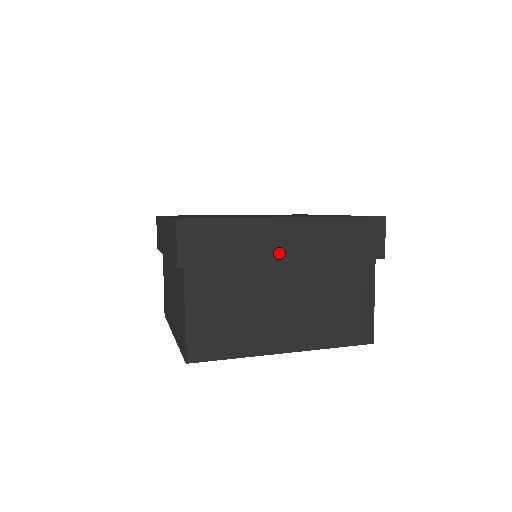
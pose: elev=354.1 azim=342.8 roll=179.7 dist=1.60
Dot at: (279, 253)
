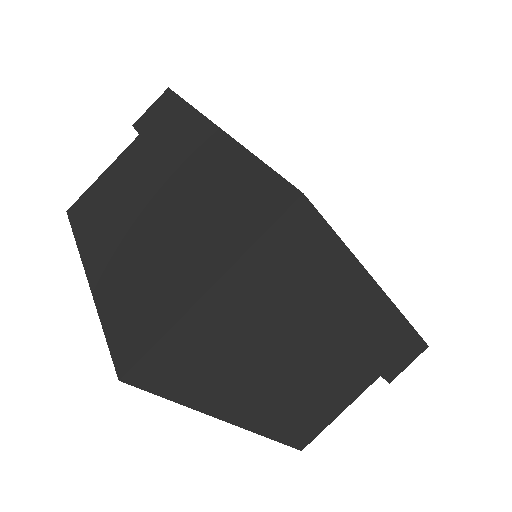
Dot at: (178, 158)
